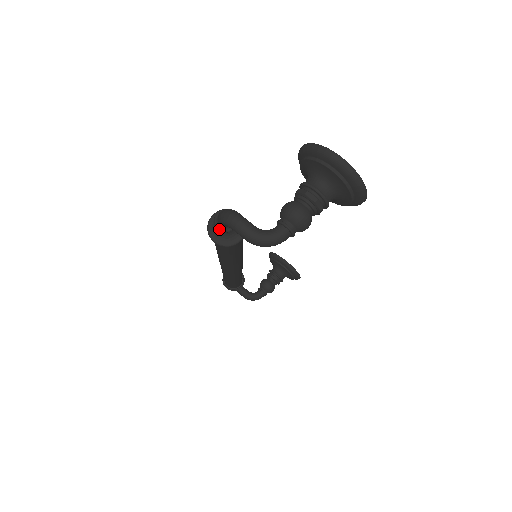
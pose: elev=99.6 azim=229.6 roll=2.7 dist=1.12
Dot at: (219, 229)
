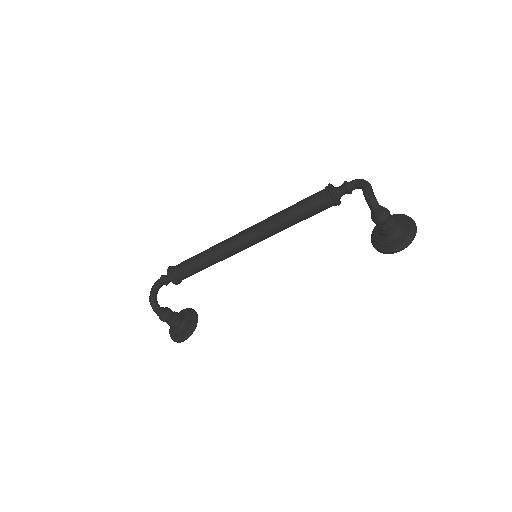
Dot at: (346, 183)
